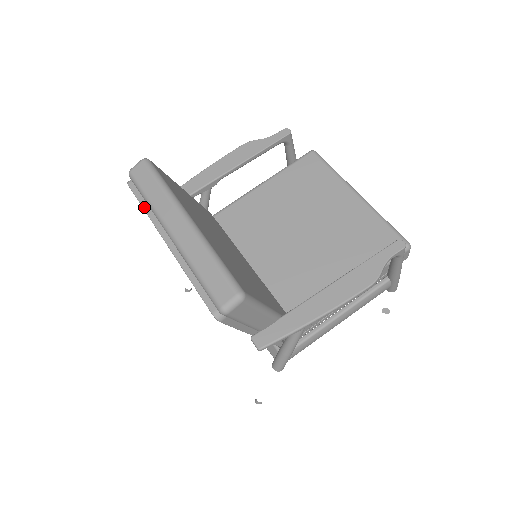
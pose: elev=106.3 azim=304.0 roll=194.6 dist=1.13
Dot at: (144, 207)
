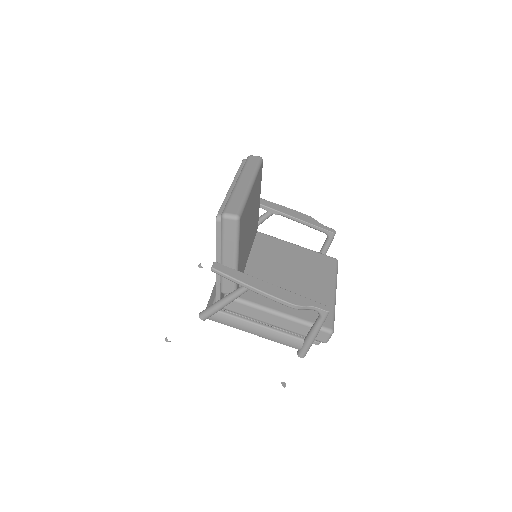
Dot at: (239, 169)
